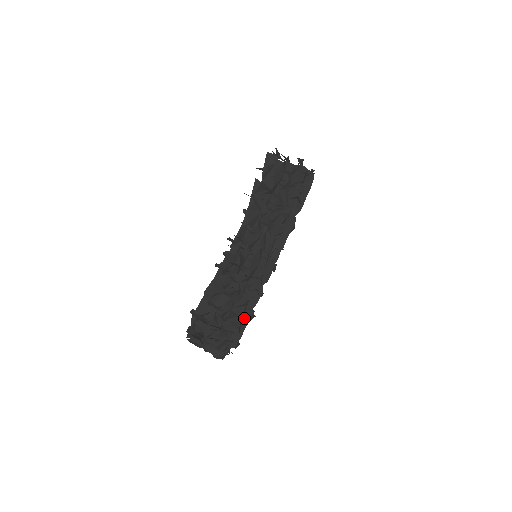
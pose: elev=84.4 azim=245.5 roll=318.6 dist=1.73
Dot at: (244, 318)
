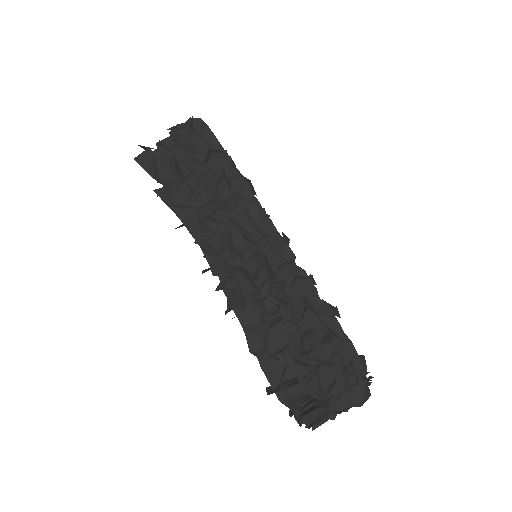
Dot at: (326, 321)
